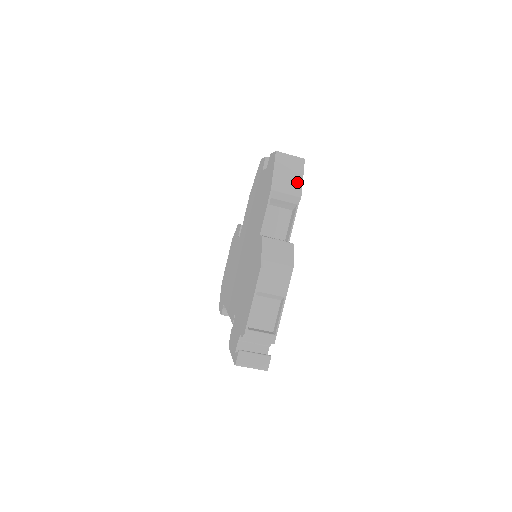
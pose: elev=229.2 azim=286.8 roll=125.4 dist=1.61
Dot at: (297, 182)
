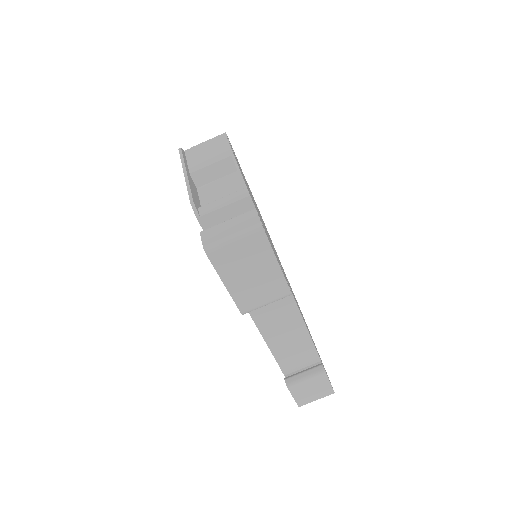
Dot at: occluded
